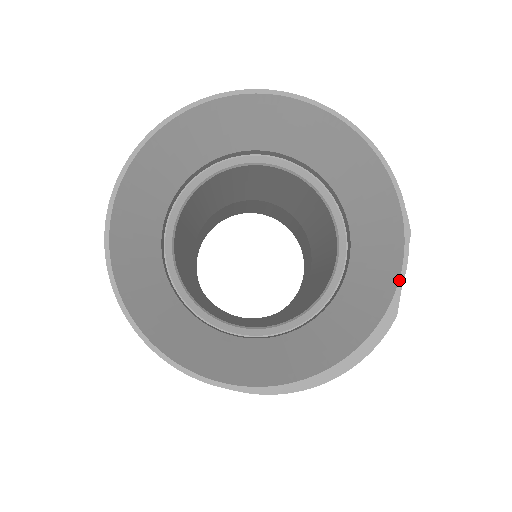
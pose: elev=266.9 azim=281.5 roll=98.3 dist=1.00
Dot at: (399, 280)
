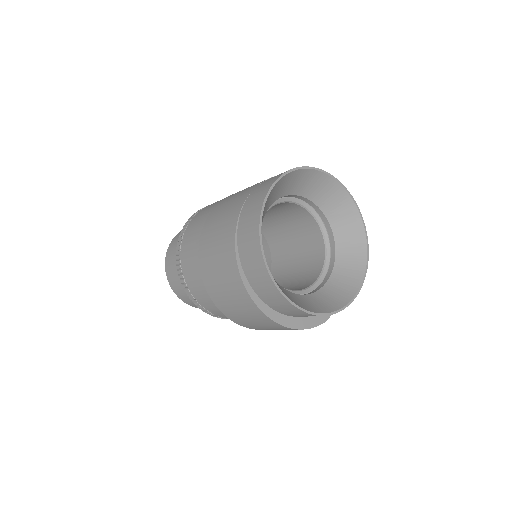
Dot at: (353, 298)
